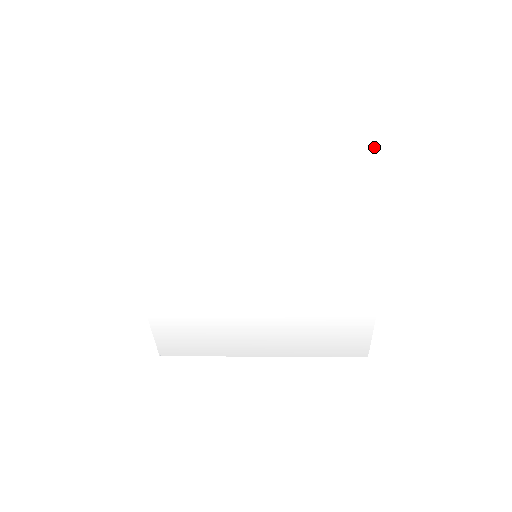
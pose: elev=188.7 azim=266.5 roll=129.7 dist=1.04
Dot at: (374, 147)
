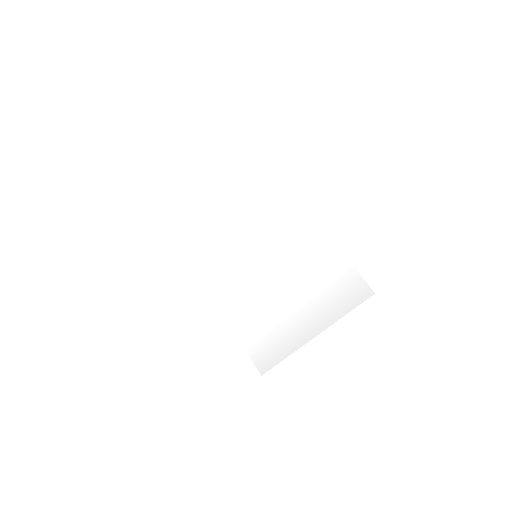
Dot at: (256, 164)
